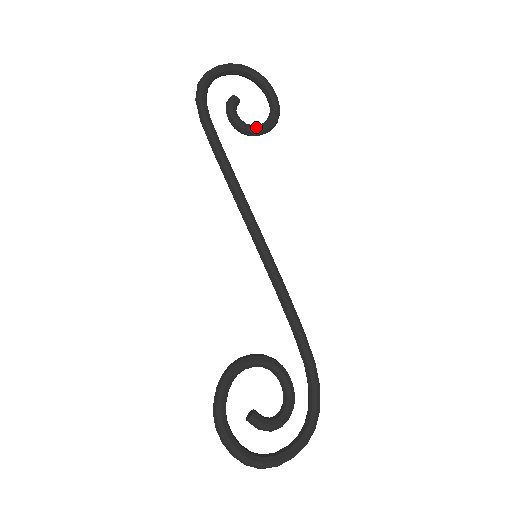
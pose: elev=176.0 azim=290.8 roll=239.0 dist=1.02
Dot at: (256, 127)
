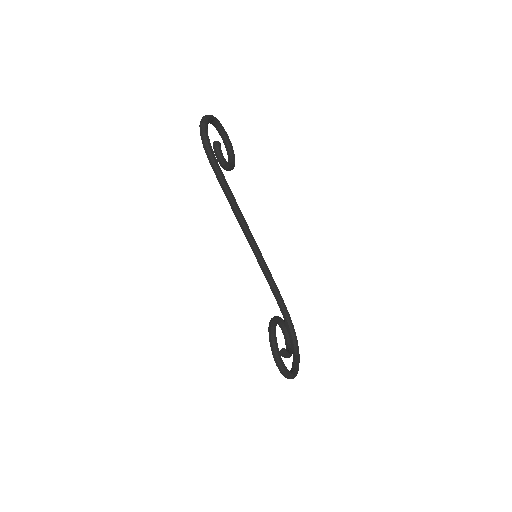
Dot at: (232, 165)
